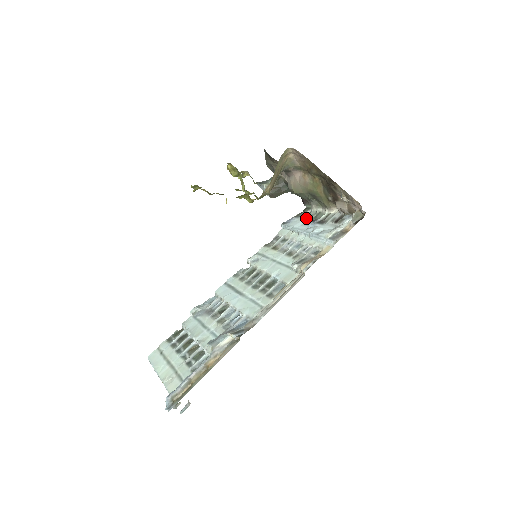
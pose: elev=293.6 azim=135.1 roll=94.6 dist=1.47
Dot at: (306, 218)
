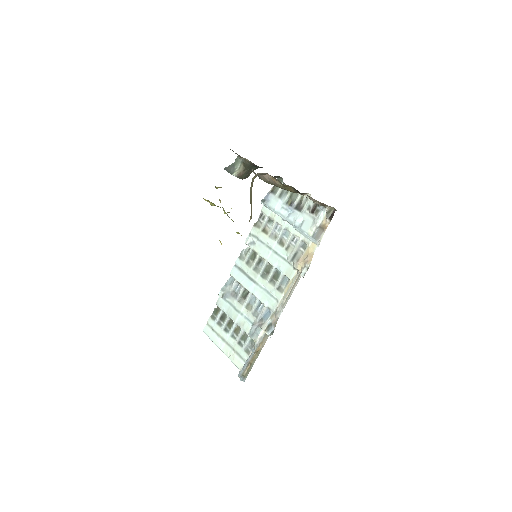
Dot at: (282, 198)
